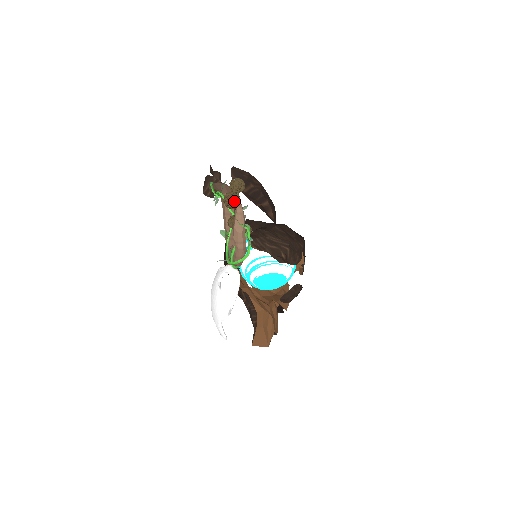
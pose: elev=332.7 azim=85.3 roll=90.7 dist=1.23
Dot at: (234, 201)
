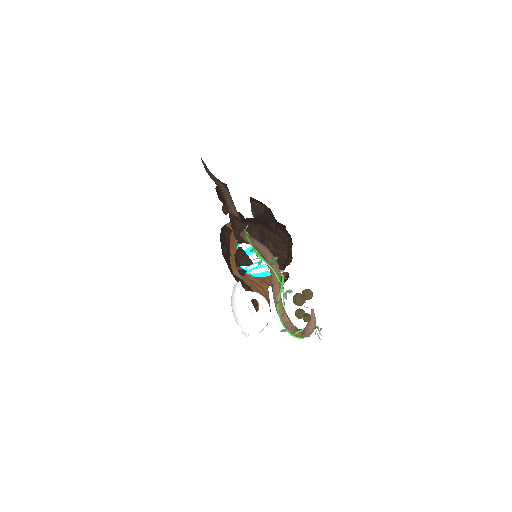
Dot at: (303, 303)
